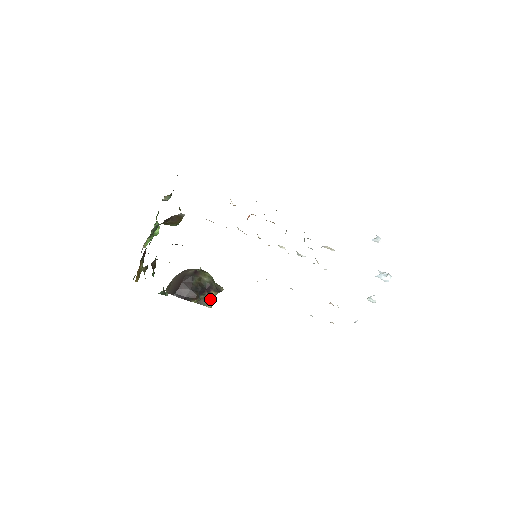
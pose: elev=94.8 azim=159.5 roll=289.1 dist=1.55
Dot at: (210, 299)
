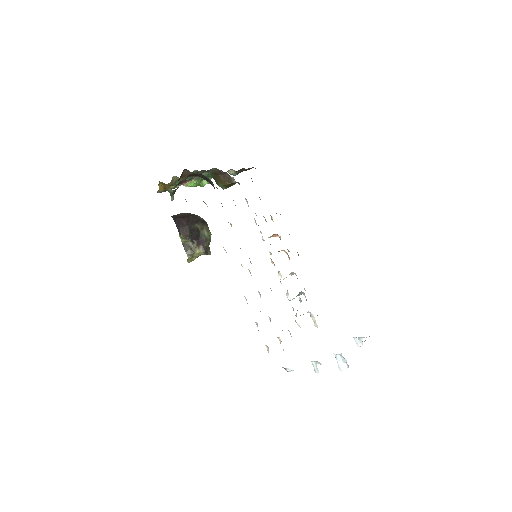
Dot at: (194, 251)
